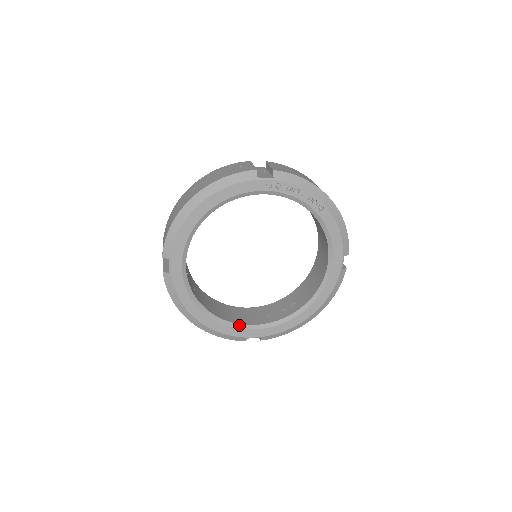
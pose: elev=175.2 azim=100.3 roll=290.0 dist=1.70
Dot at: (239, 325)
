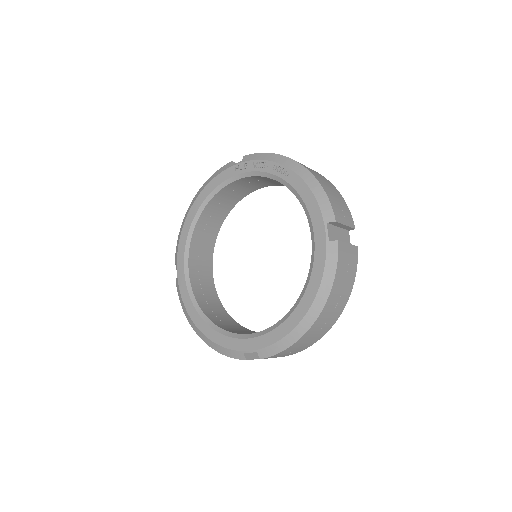
Dot at: (235, 334)
